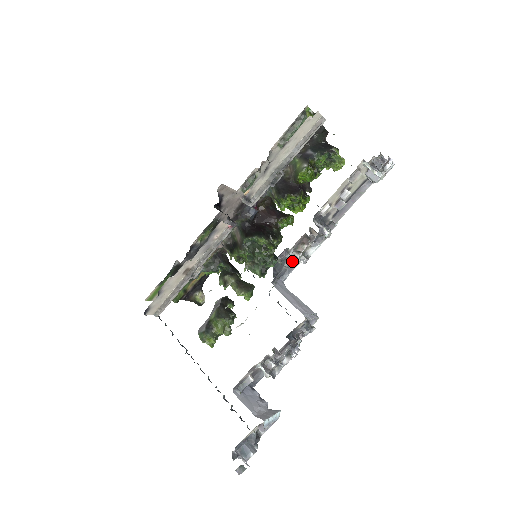
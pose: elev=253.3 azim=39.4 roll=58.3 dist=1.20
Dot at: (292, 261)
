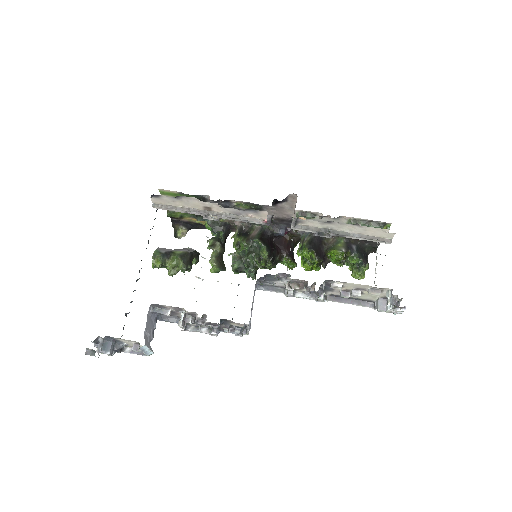
Dot at: (277, 286)
